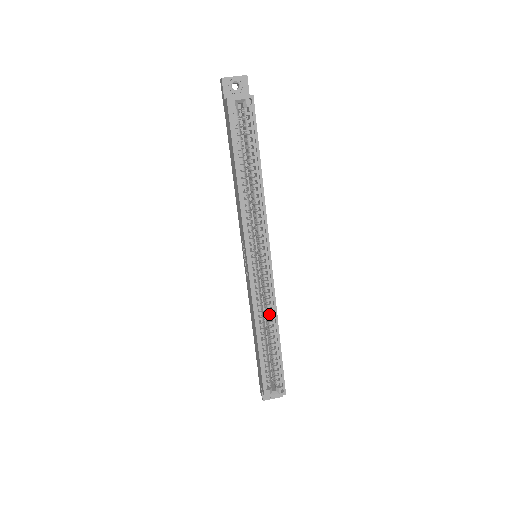
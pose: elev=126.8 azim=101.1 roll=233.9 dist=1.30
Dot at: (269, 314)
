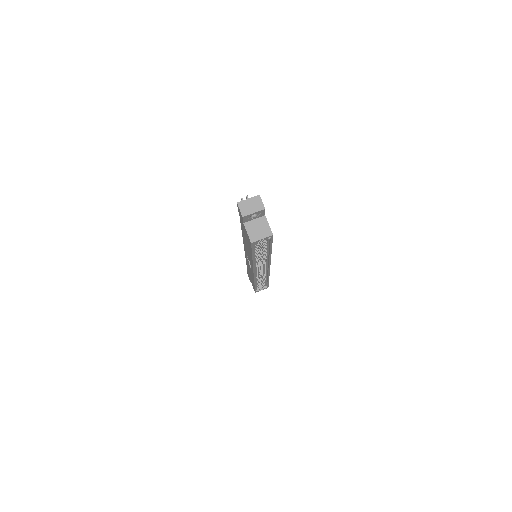
Dot at: (263, 276)
